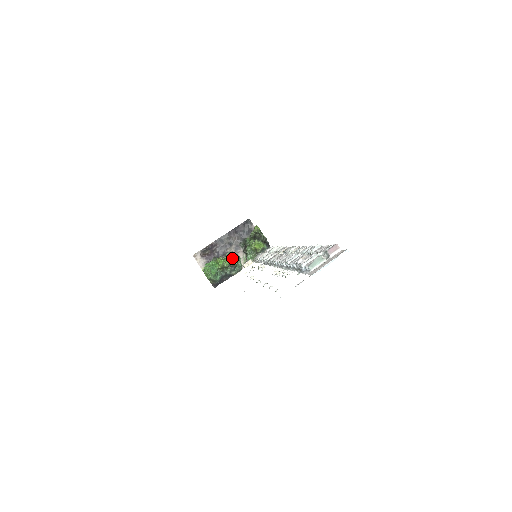
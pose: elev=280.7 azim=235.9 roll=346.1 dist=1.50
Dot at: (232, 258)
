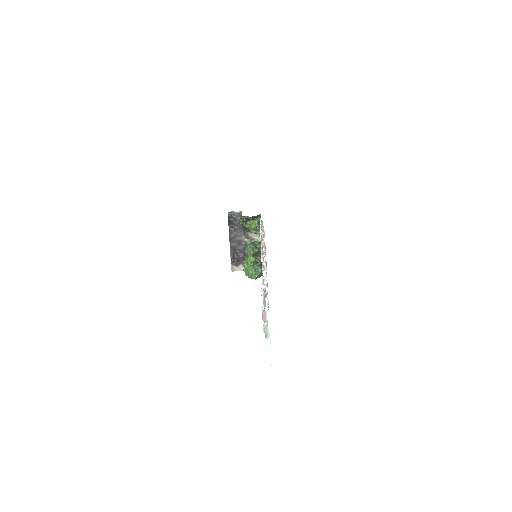
Dot at: (250, 254)
